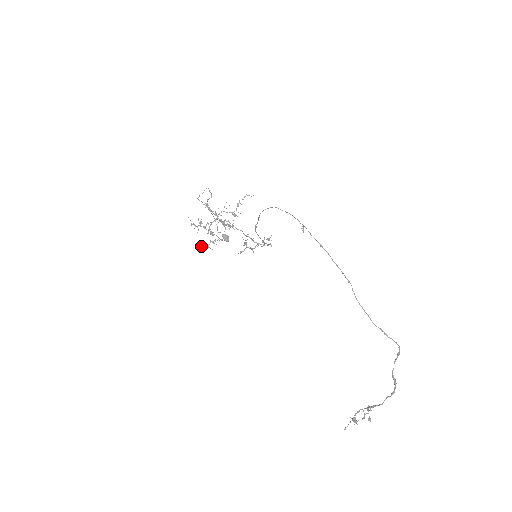
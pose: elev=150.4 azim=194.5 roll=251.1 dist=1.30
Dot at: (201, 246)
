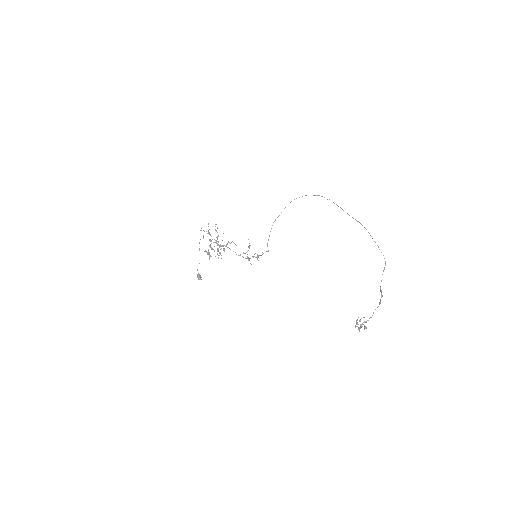
Dot at: (205, 251)
